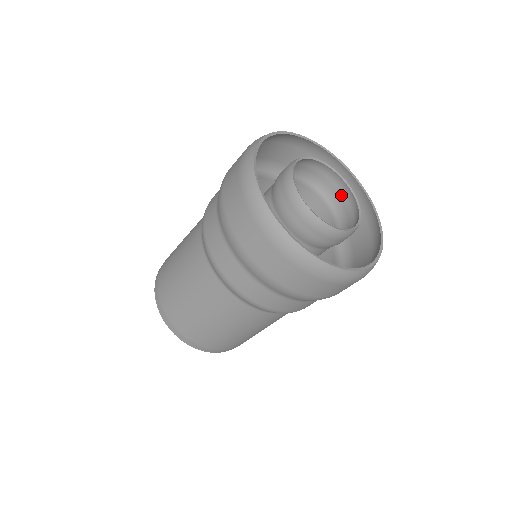
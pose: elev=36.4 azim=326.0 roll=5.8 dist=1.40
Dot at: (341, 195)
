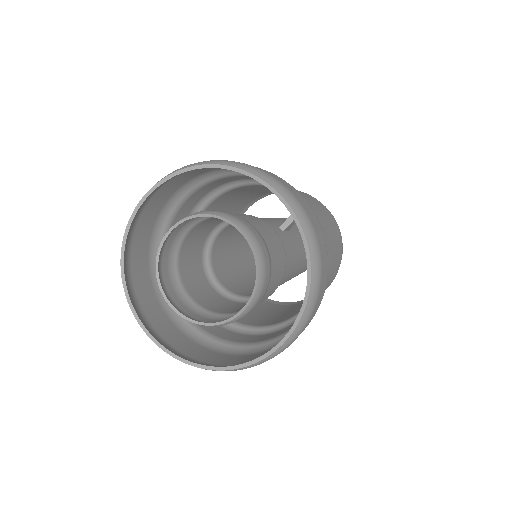
Dot at: occluded
